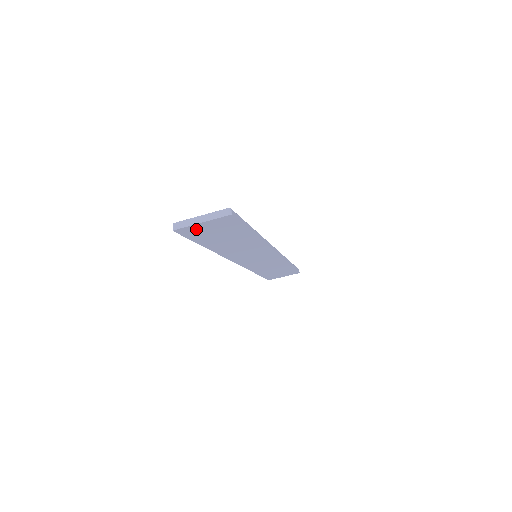
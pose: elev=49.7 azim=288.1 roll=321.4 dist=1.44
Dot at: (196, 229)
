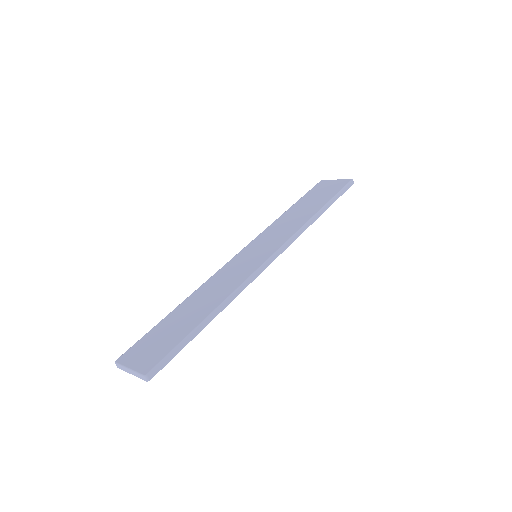
Dot at: occluded
